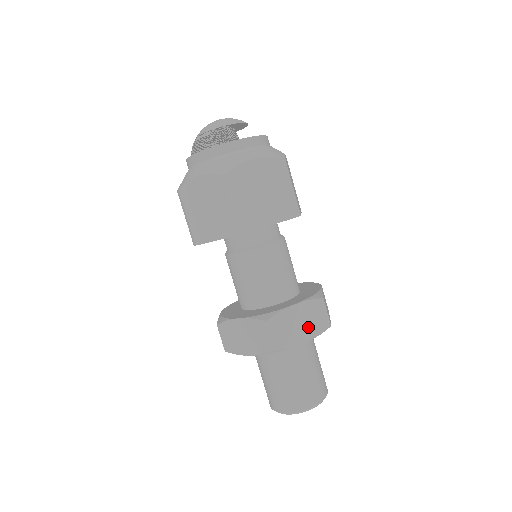
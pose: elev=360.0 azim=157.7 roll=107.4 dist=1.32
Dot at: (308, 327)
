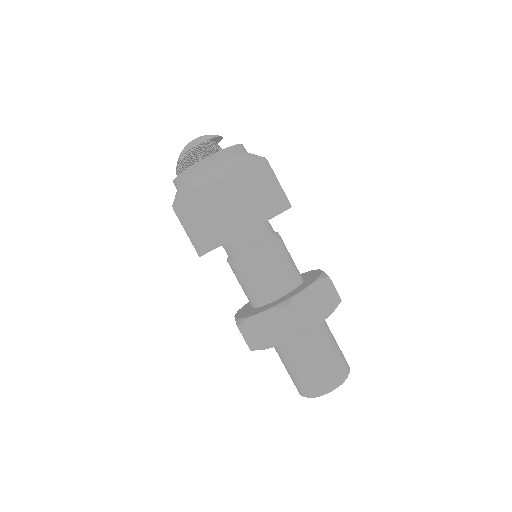
Dot at: (323, 305)
